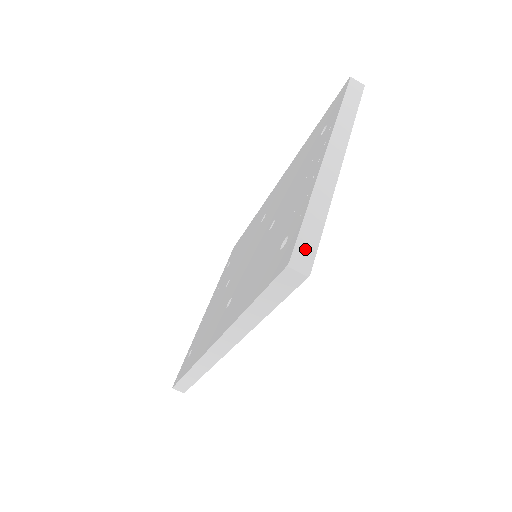
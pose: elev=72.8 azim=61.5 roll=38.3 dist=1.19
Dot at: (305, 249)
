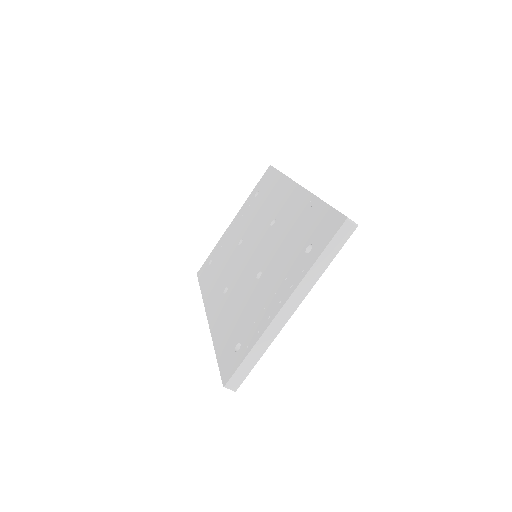
Dot at: (237, 378)
